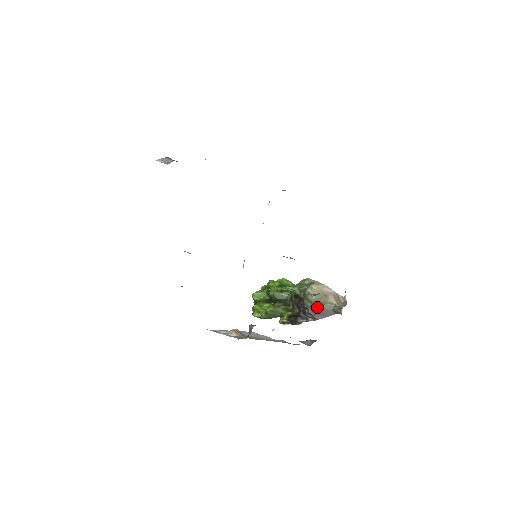
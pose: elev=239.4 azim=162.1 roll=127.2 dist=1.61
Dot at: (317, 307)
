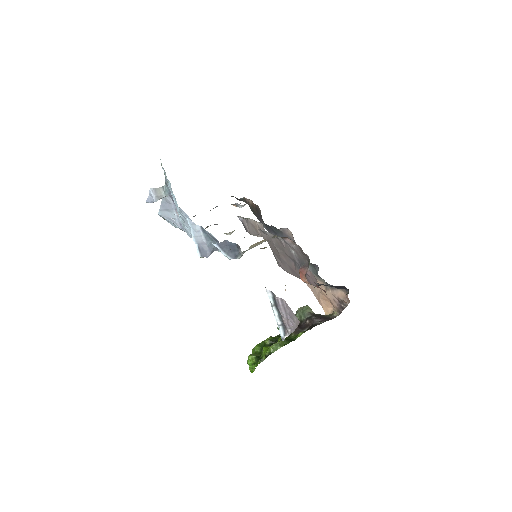
Dot at: (317, 314)
